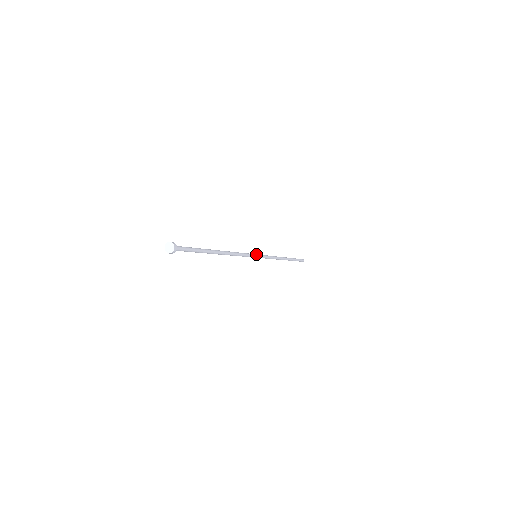
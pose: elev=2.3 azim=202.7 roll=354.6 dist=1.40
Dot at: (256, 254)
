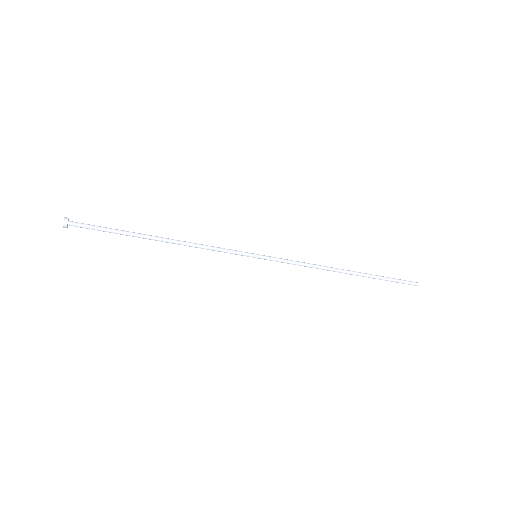
Dot at: (254, 255)
